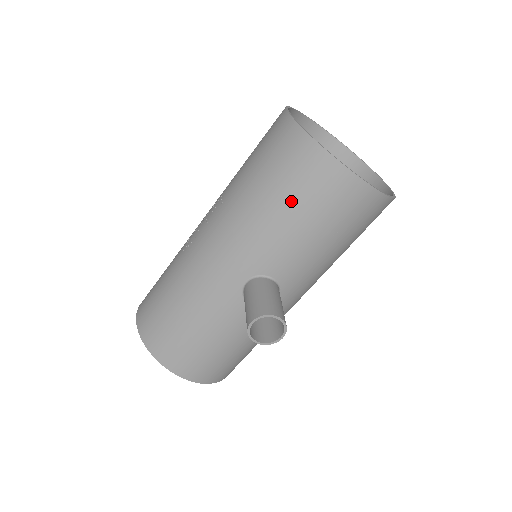
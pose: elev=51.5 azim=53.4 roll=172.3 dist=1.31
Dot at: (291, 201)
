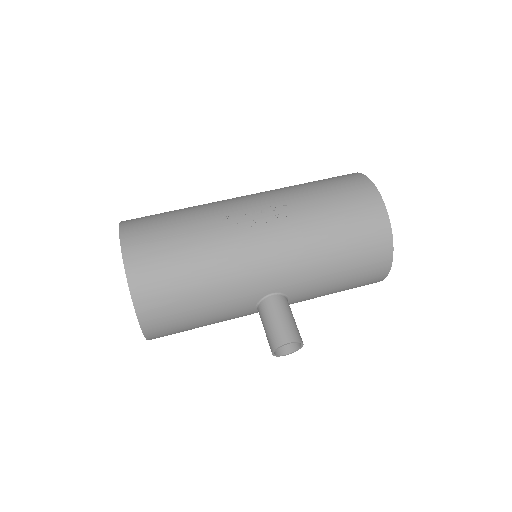
Dot at: (349, 263)
